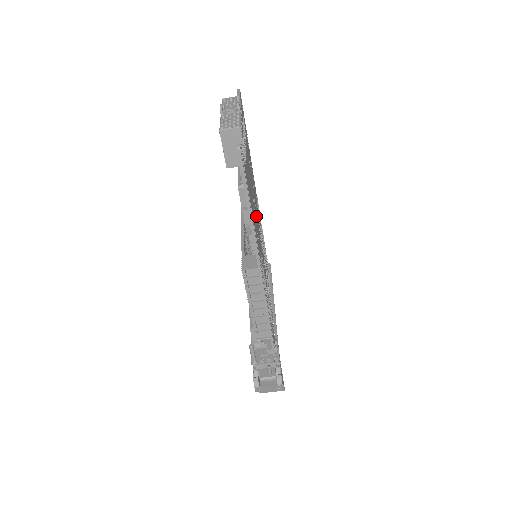
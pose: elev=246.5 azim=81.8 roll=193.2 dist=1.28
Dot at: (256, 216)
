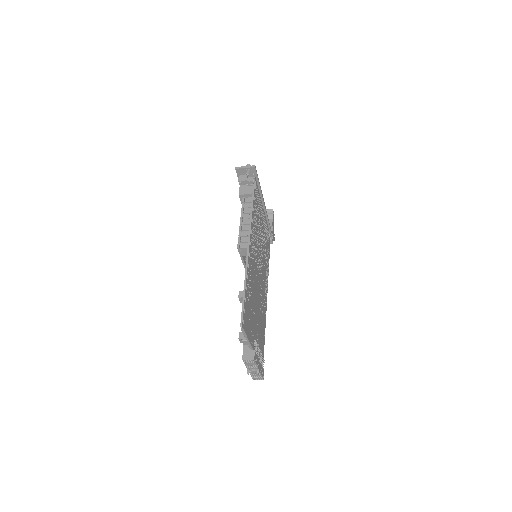
Dot at: (260, 291)
